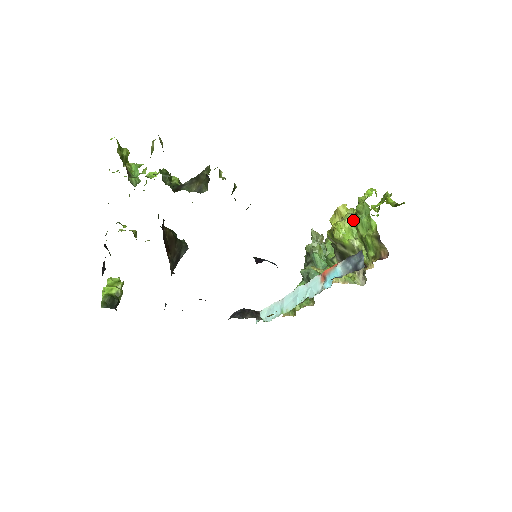
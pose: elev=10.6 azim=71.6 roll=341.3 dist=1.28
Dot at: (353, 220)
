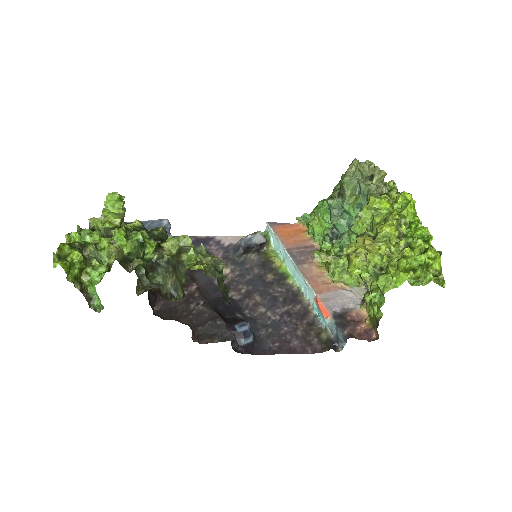
Dot at: (374, 271)
